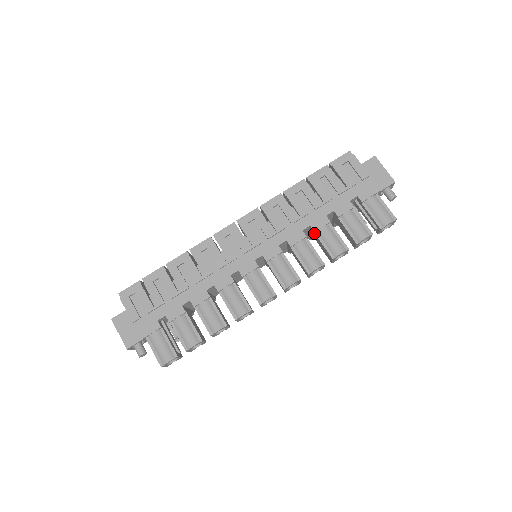
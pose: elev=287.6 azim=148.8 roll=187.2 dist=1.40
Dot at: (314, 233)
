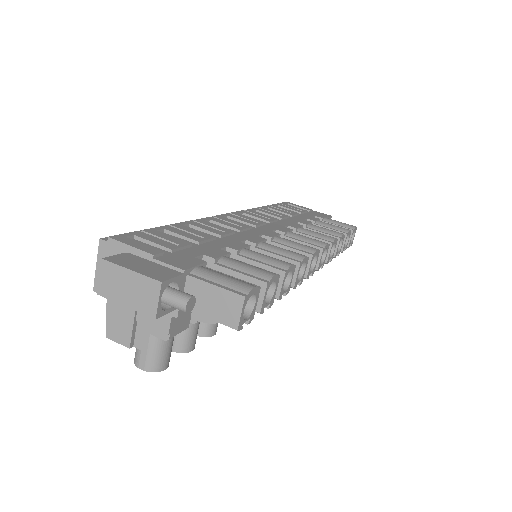
Dot at: occluded
